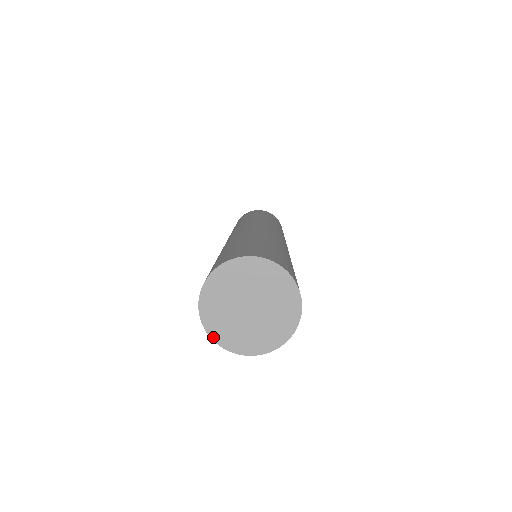
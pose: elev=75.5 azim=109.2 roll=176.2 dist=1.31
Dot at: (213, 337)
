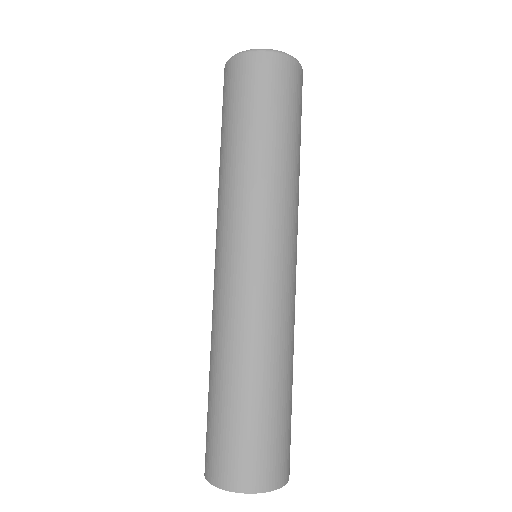
Dot at: occluded
